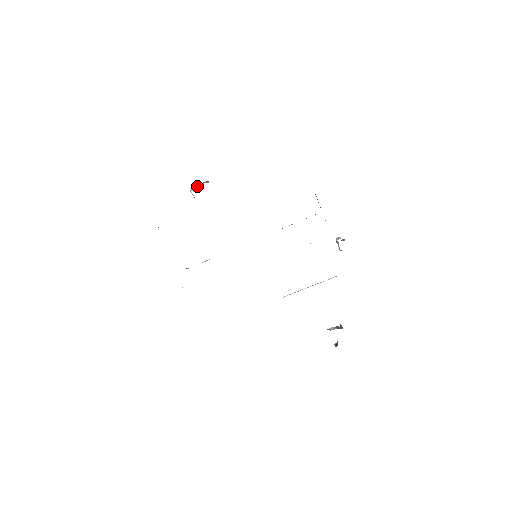
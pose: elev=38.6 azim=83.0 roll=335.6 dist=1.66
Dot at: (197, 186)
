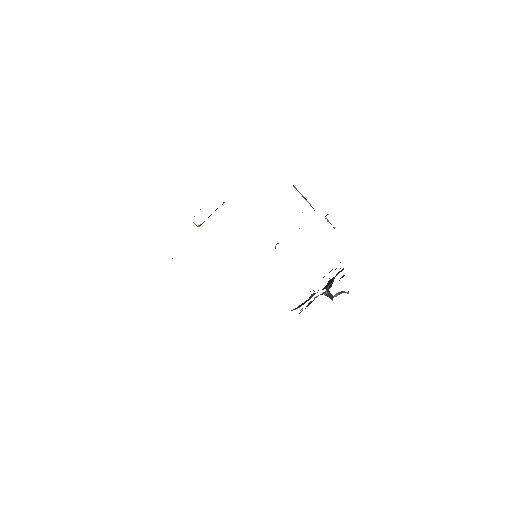
Dot at: occluded
